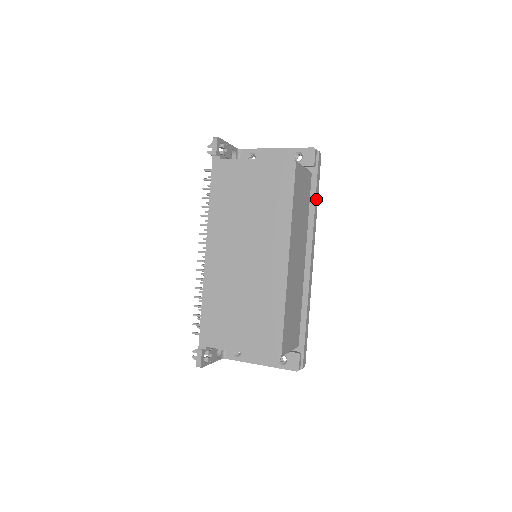
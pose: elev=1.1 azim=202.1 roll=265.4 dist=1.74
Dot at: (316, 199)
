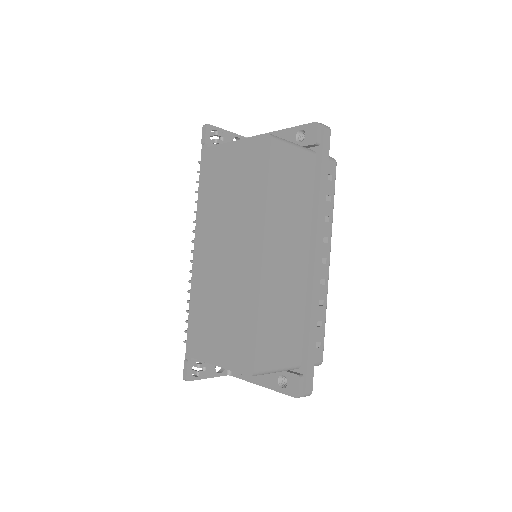
Dot at: (322, 184)
